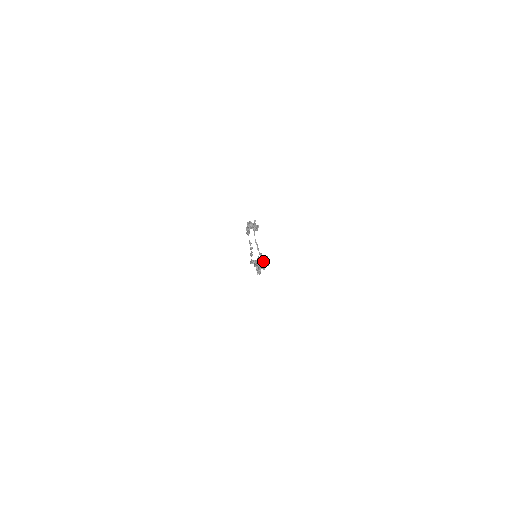
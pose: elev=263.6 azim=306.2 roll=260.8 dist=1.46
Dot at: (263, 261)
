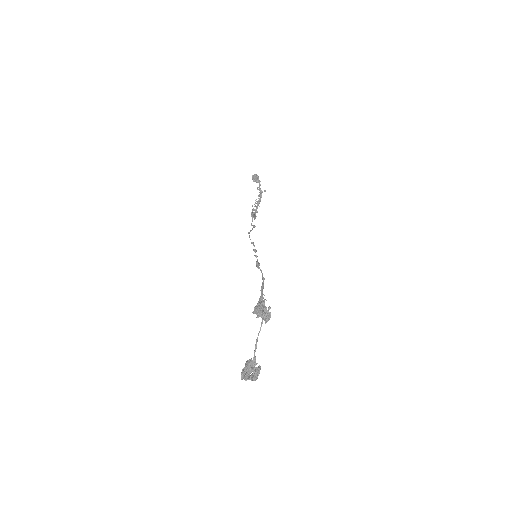
Dot at: (253, 376)
